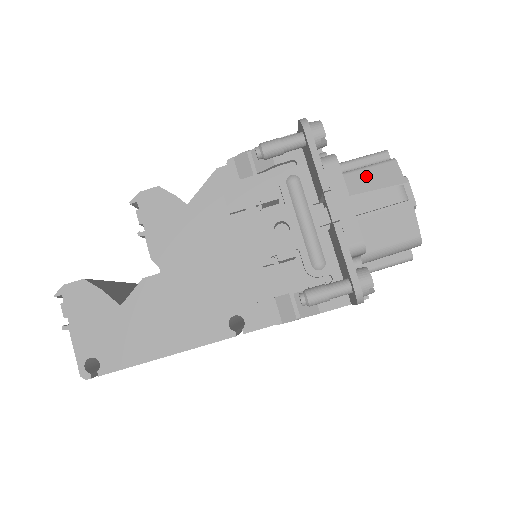
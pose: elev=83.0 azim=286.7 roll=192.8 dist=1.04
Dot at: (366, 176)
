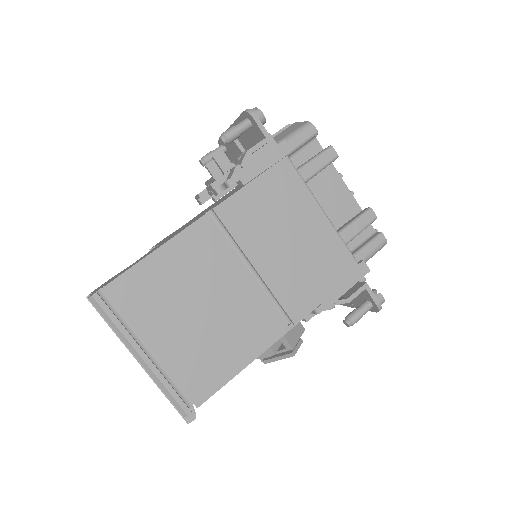
Dot at: occluded
